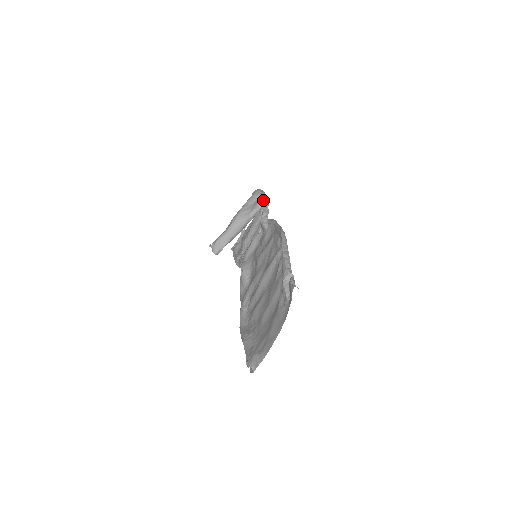
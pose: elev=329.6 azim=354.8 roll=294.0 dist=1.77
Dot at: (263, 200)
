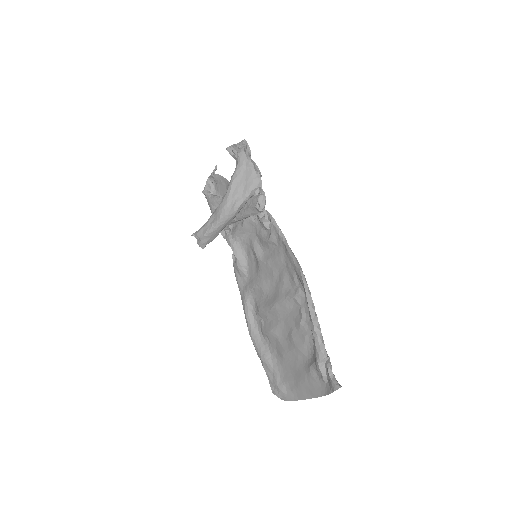
Dot at: (256, 182)
